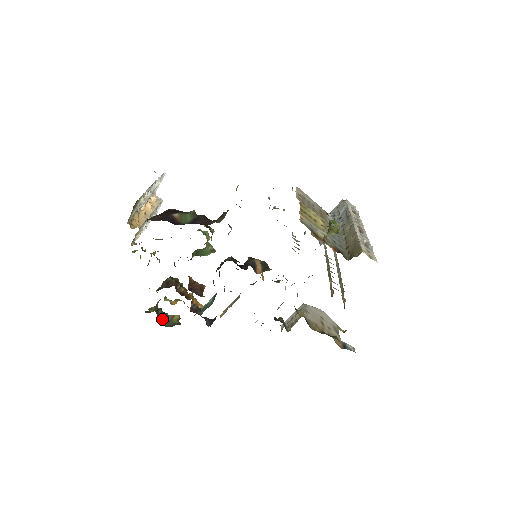
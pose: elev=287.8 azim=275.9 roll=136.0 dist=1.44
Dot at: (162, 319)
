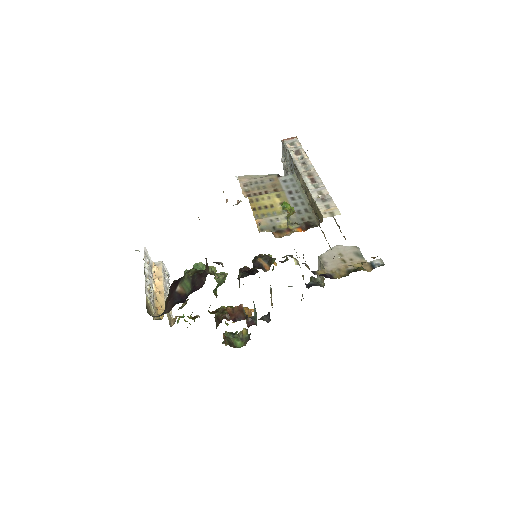
Dot at: (236, 342)
